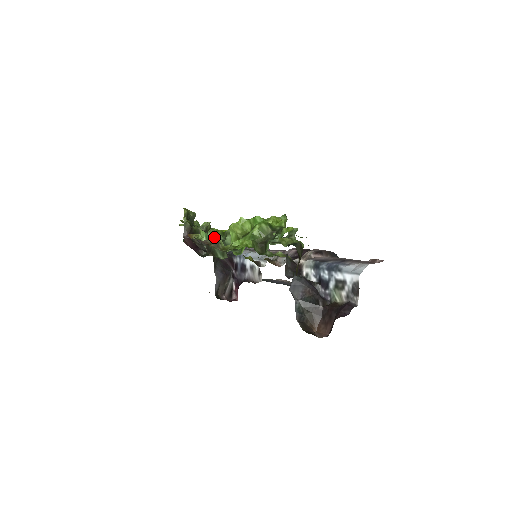
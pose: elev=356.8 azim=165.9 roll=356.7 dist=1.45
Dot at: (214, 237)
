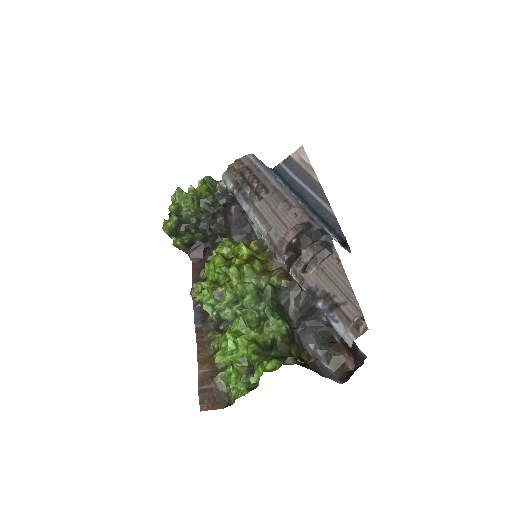
Dot at: (211, 306)
